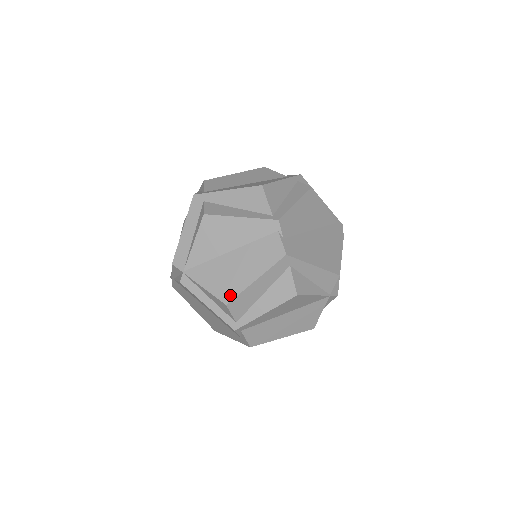
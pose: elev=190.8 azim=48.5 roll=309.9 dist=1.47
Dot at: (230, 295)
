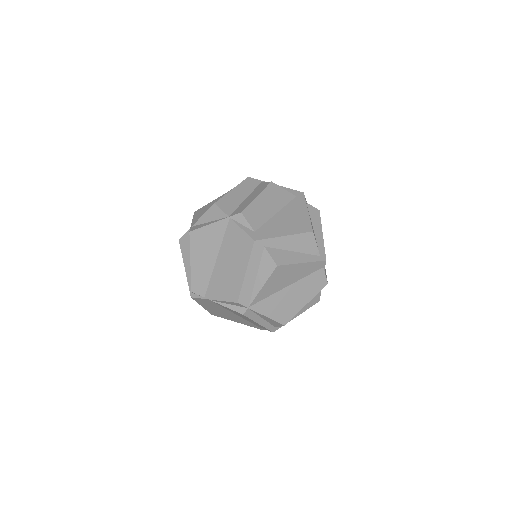
Dot at: (288, 318)
